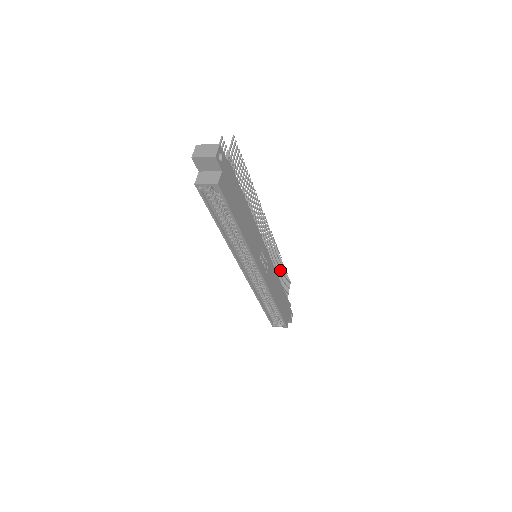
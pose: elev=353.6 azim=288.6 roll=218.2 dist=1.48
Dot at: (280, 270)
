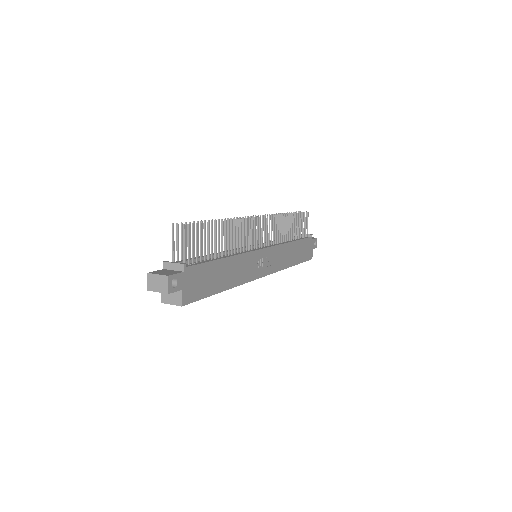
Dot at: (291, 224)
